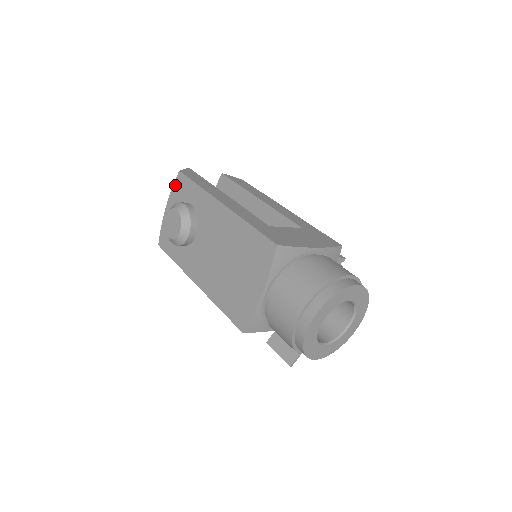
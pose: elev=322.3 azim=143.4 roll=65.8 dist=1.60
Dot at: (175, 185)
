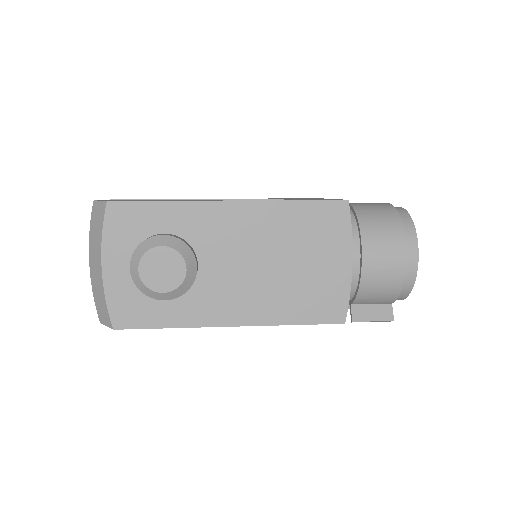
Dot at: (108, 225)
